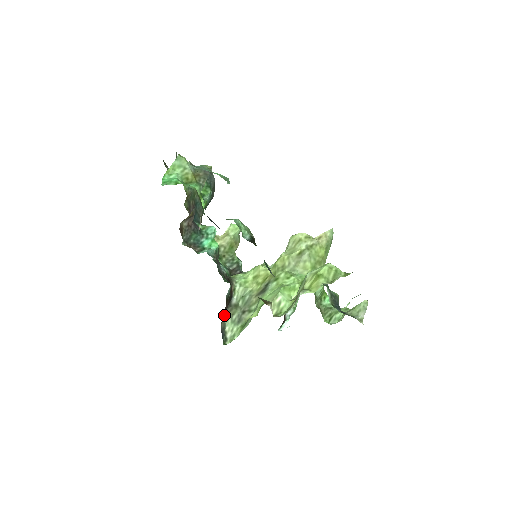
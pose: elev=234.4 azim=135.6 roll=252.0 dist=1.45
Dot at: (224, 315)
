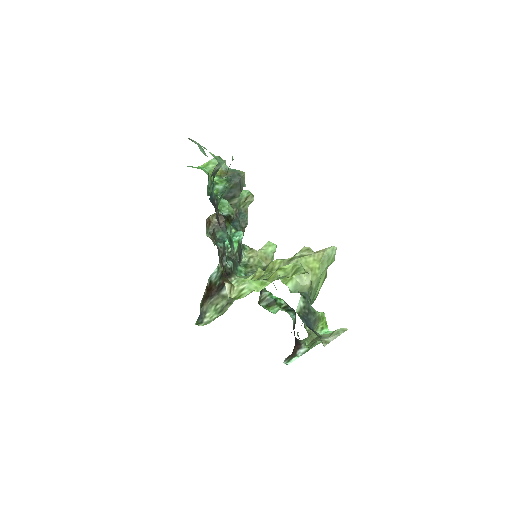
Dot at: (209, 300)
